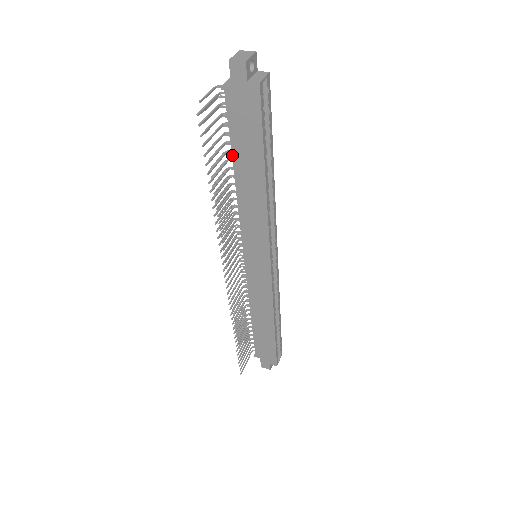
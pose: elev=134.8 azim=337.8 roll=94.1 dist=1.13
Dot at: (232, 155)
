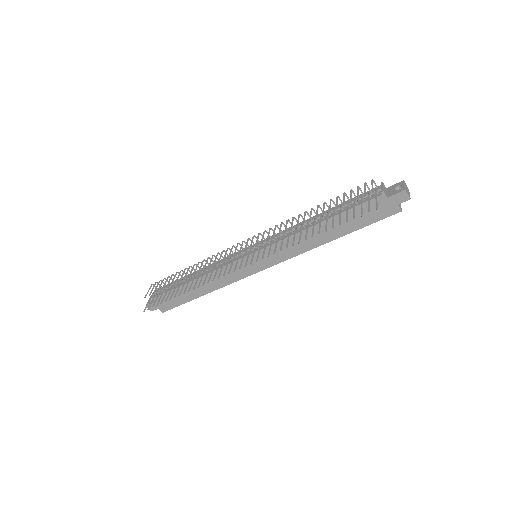
Dot at: (336, 215)
